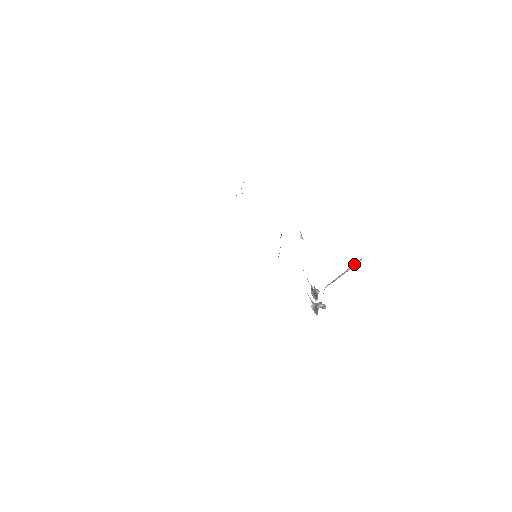
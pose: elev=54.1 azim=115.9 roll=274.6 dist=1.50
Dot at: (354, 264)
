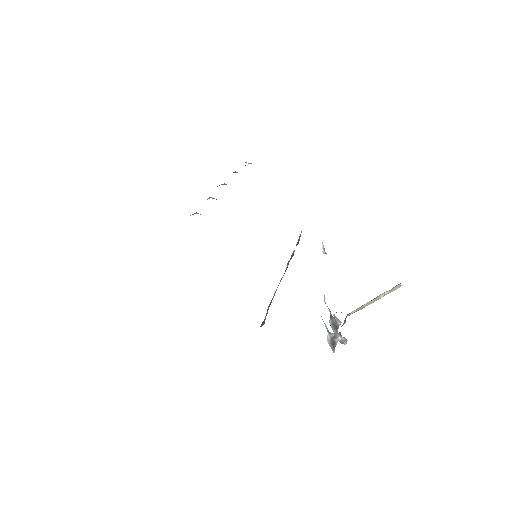
Dot at: occluded
